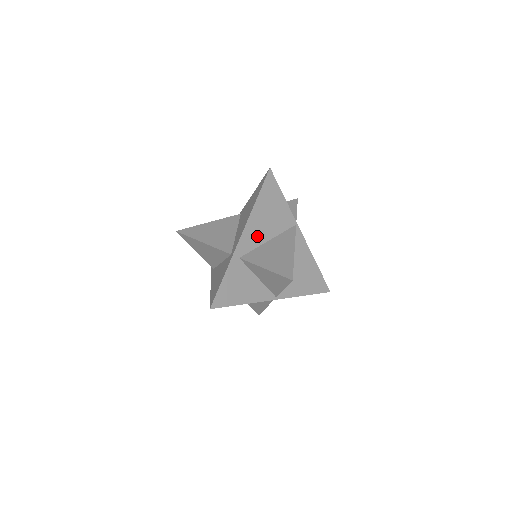
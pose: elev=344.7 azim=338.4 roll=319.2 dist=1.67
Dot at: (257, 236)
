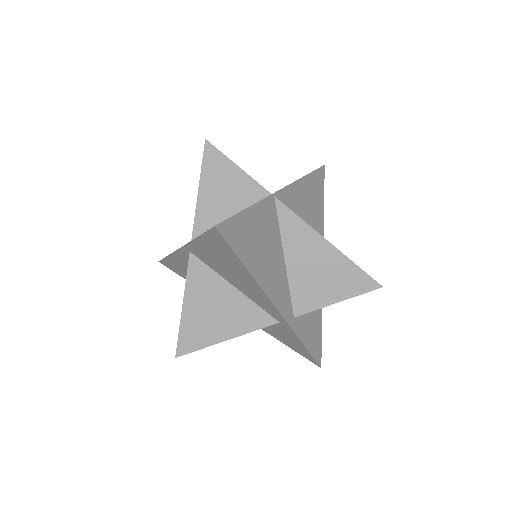
Dot at: (279, 280)
